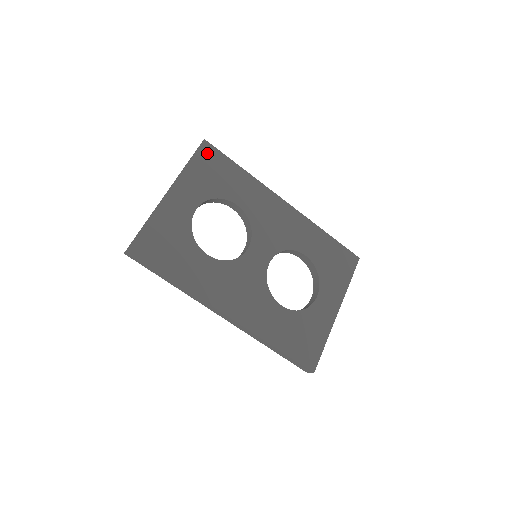
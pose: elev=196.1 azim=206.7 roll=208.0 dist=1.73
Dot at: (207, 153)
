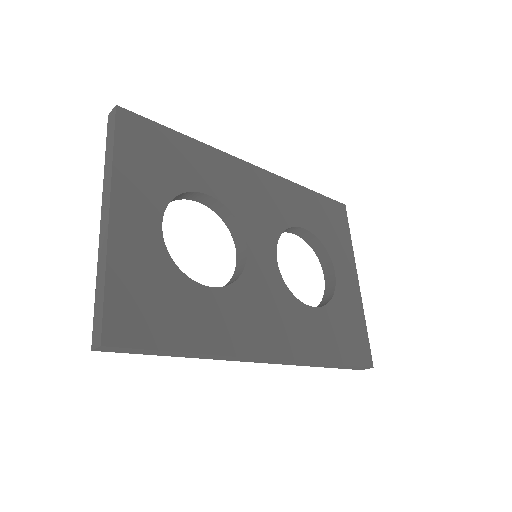
Dot at: (131, 127)
